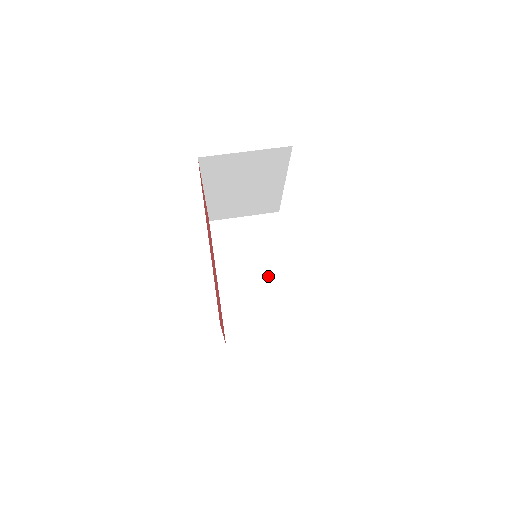
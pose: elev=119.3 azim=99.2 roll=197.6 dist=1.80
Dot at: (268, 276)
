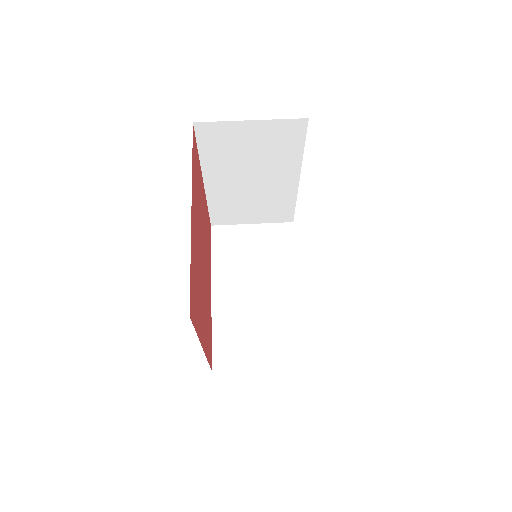
Dot at: (273, 293)
